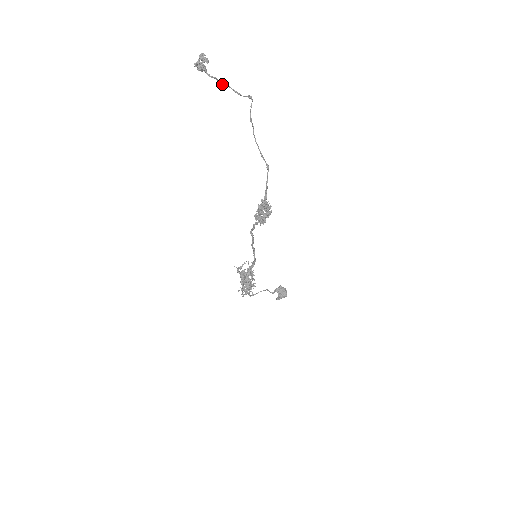
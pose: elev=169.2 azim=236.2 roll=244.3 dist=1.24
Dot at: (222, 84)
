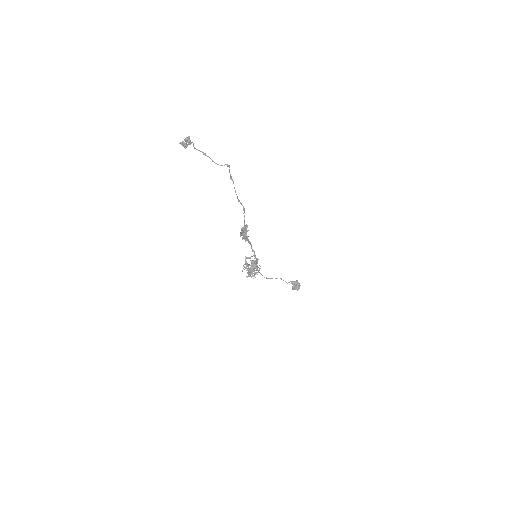
Dot at: (205, 155)
